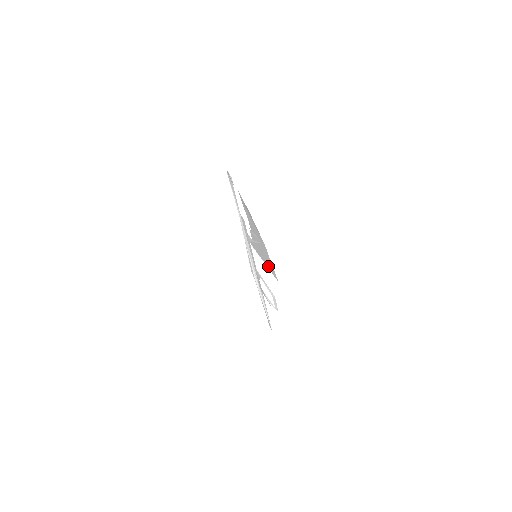
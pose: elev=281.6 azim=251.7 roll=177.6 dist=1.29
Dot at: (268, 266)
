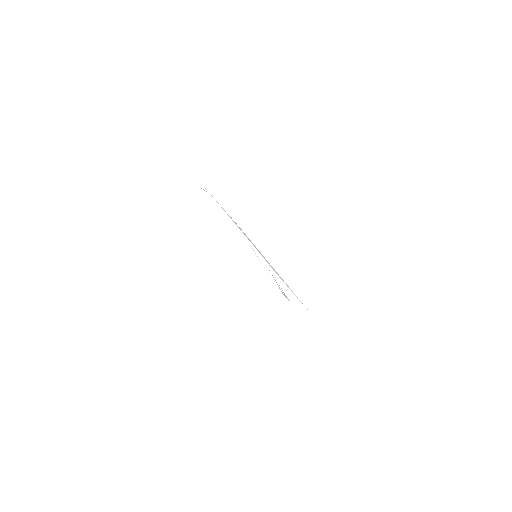
Dot at: occluded
